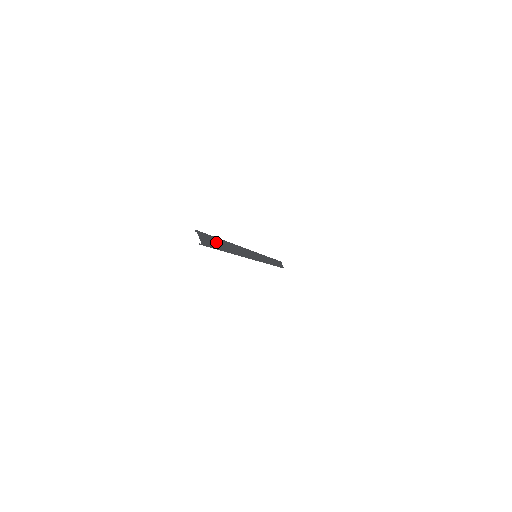
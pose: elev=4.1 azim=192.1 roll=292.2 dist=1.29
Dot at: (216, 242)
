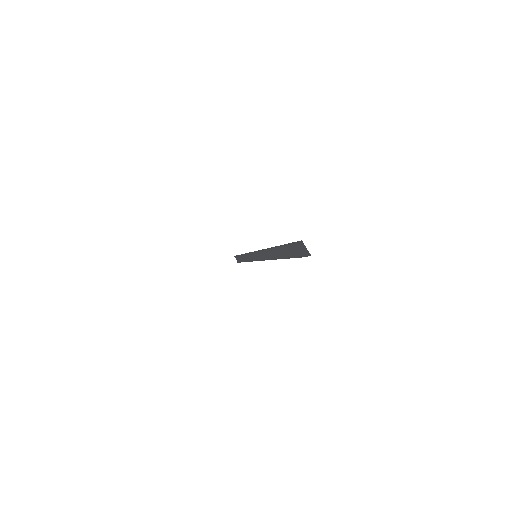
Dot at: (290, 250)
